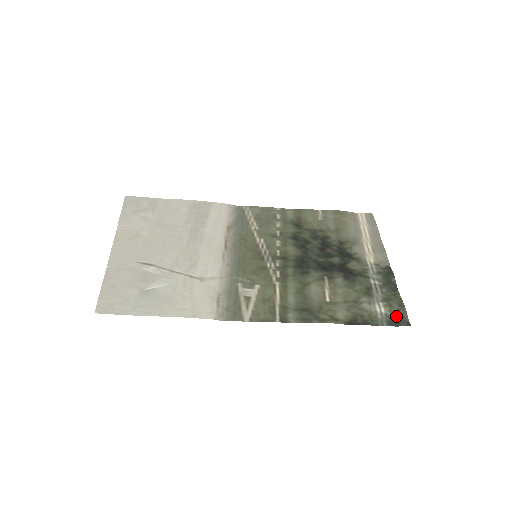
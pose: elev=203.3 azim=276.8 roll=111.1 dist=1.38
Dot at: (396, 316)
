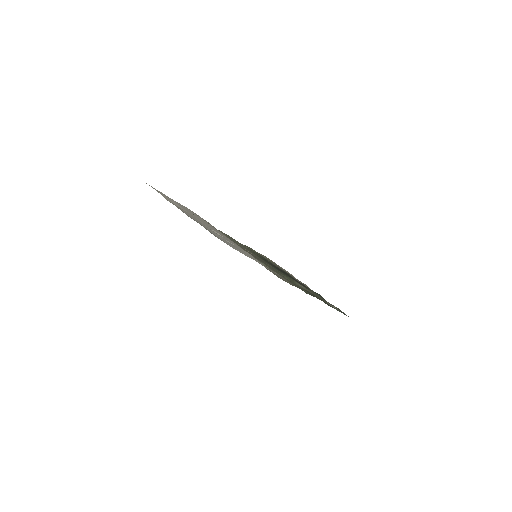
Dot at: occluded
